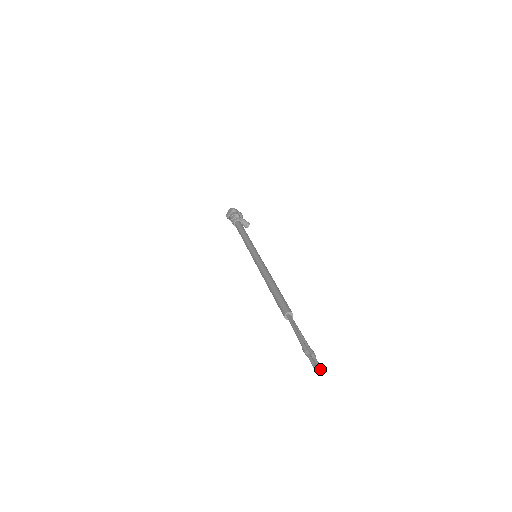
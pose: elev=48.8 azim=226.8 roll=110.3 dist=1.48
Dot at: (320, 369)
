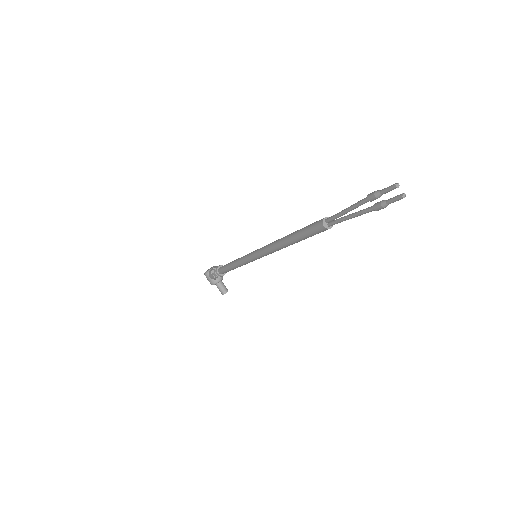
Dot at: (403, 194)
